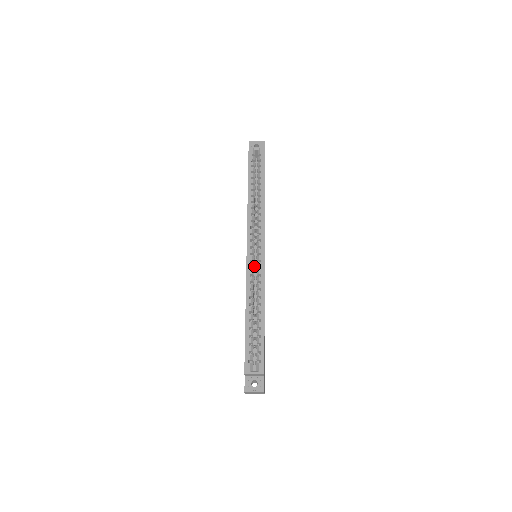
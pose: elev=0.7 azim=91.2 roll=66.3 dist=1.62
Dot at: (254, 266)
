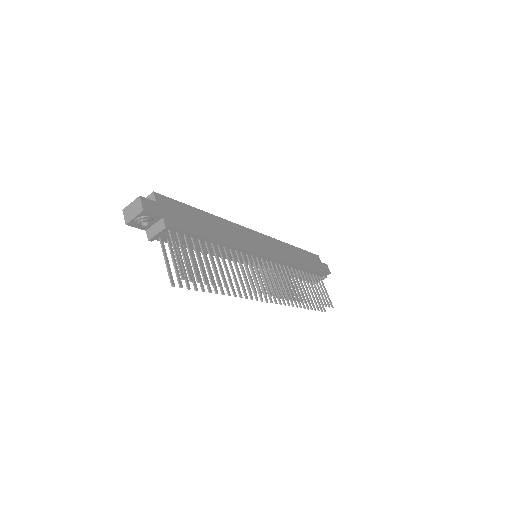
Dot at: occluded
